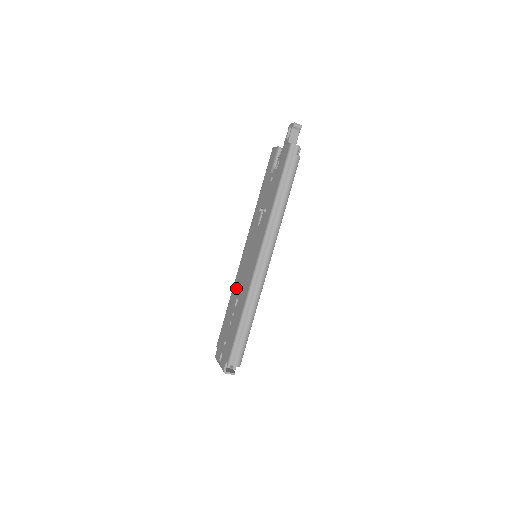
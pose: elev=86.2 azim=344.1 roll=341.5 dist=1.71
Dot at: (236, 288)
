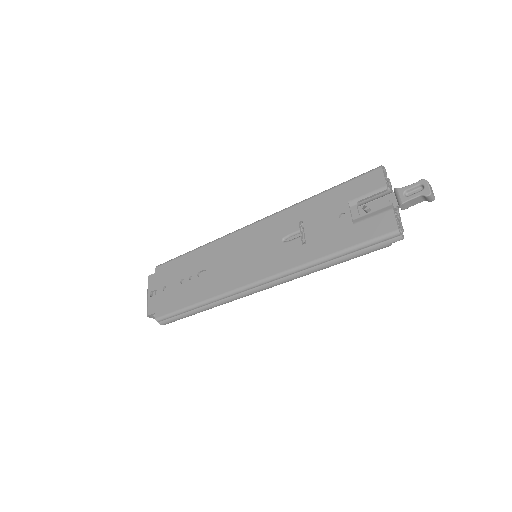
Dot at: (212, 255)
